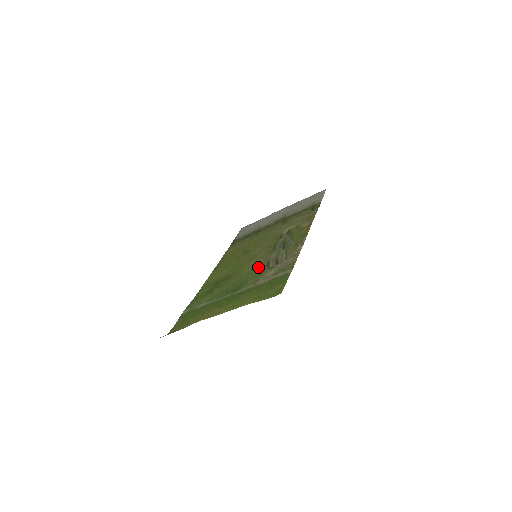
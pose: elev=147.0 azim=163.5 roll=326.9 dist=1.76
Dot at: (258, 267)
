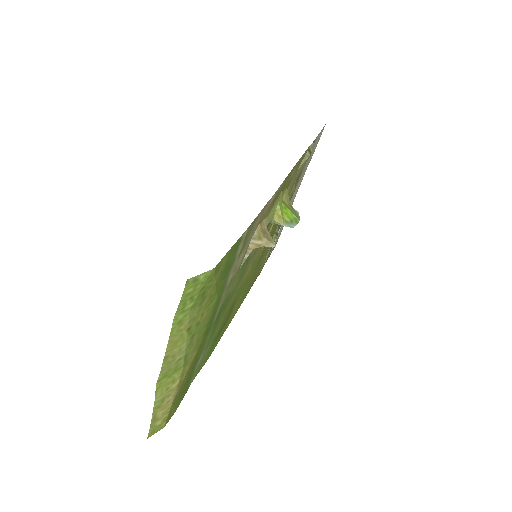
Dot at: (246, 265)
